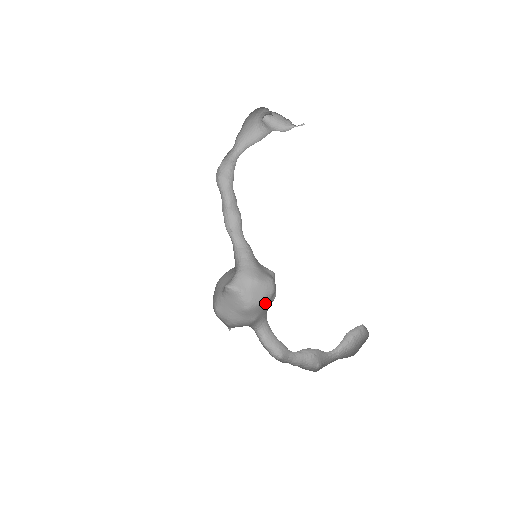
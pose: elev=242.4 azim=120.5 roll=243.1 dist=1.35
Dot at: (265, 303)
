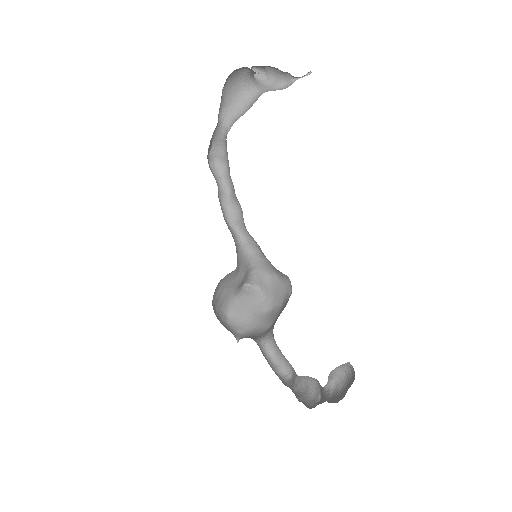
Dot at: (283, 305)
